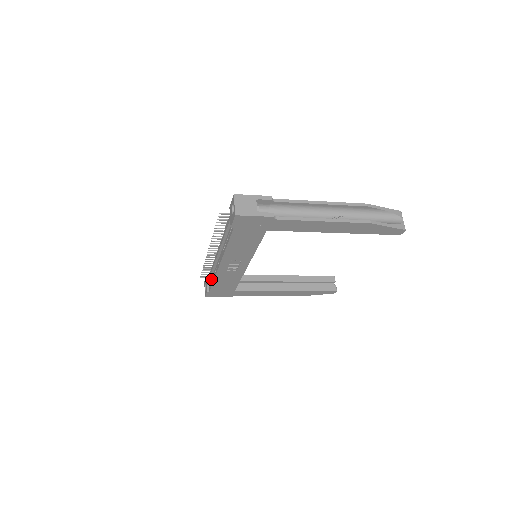
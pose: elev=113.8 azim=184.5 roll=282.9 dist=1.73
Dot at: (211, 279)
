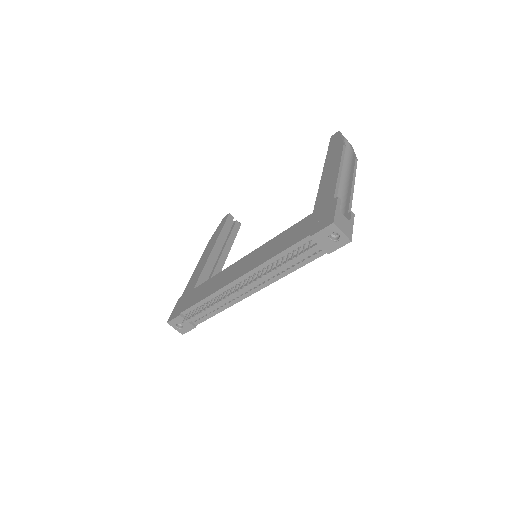
Dot at: (204, 313)
